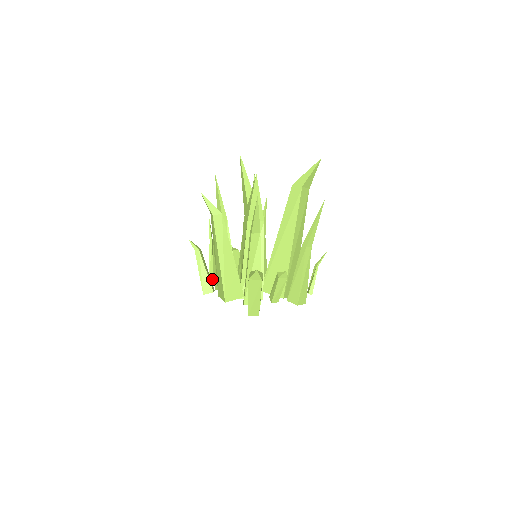
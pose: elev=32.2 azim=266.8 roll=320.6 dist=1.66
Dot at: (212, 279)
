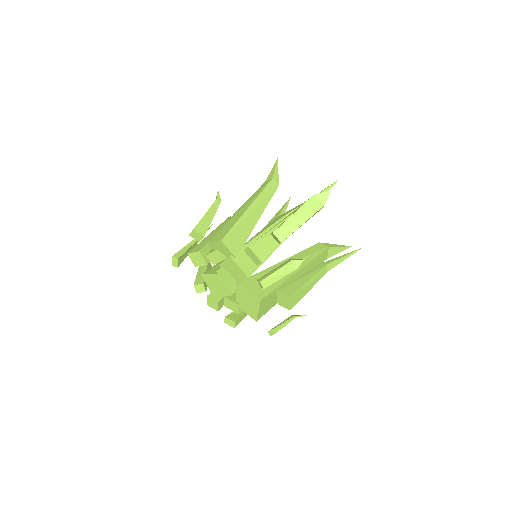
Dot at: (180, 255)
